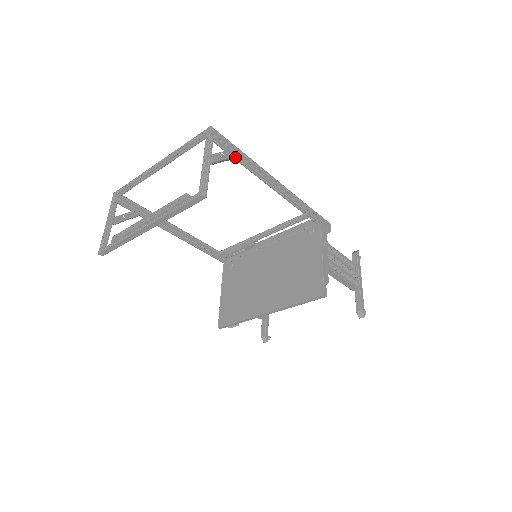
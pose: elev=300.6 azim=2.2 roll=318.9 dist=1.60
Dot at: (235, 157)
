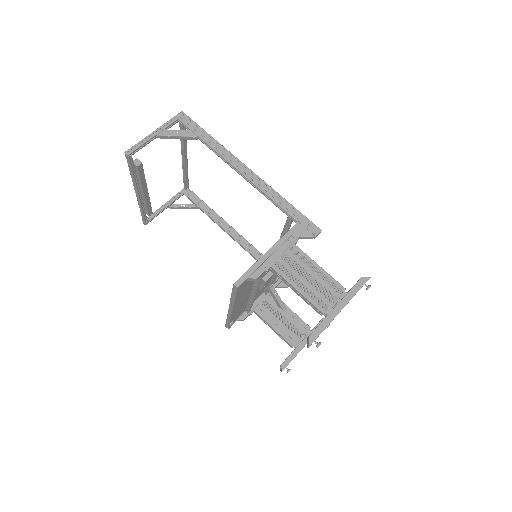
Dot at: (197, 137)
